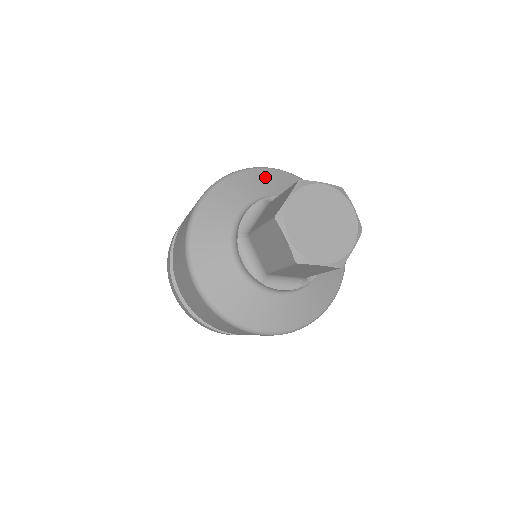
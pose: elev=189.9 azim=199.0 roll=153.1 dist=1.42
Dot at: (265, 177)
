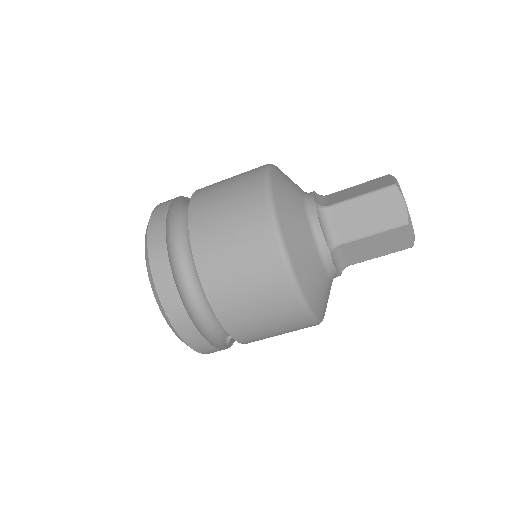
Dot at: occluded
